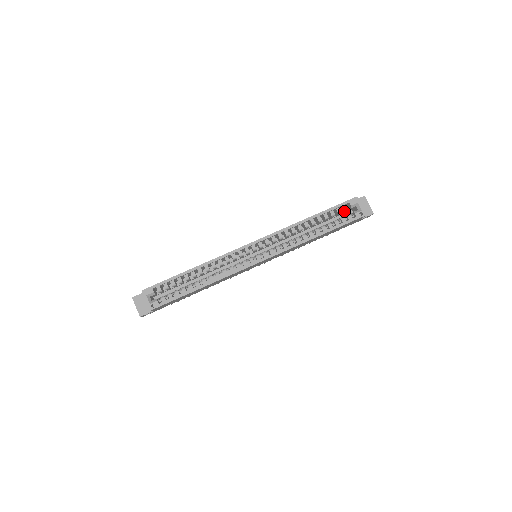
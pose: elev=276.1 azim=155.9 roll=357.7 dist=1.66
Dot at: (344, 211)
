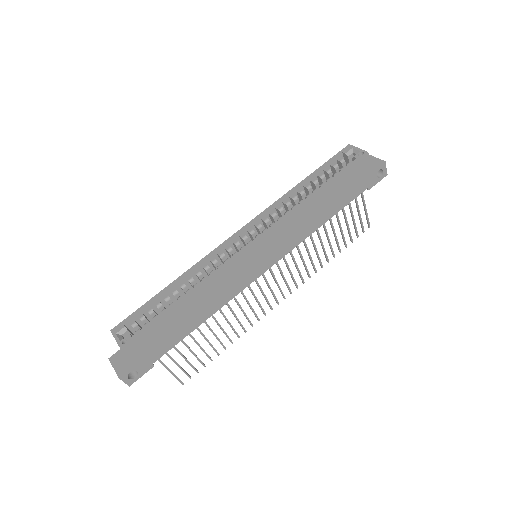
Dot at: (341, 164)
